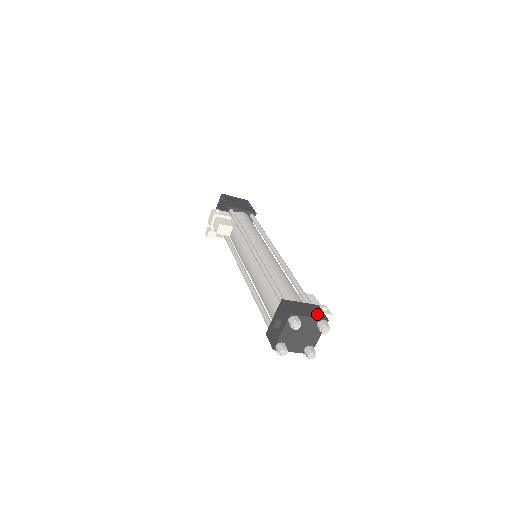
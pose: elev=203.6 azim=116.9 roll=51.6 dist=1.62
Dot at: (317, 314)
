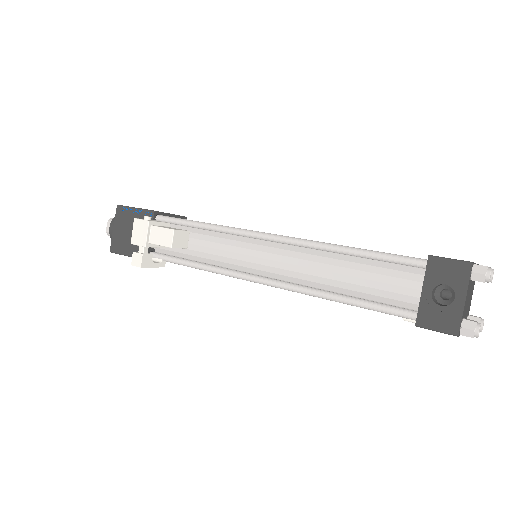
Dot at: occluded
